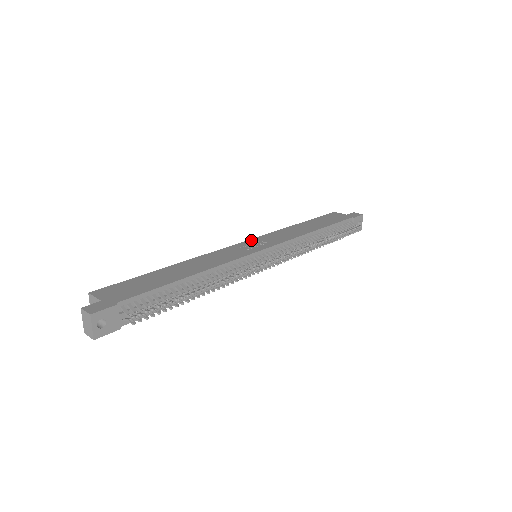
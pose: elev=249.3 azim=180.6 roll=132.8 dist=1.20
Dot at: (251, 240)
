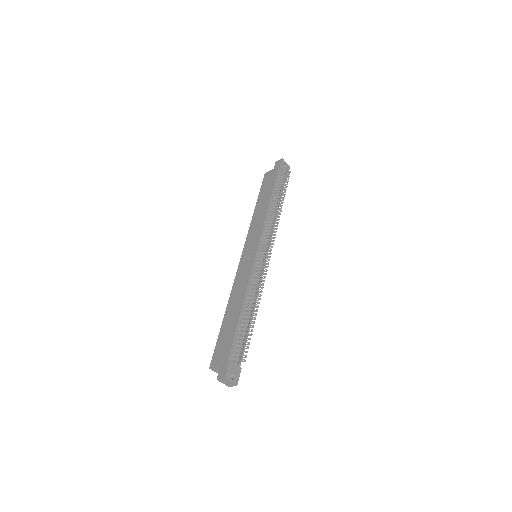
Dot at: (244, 249)
